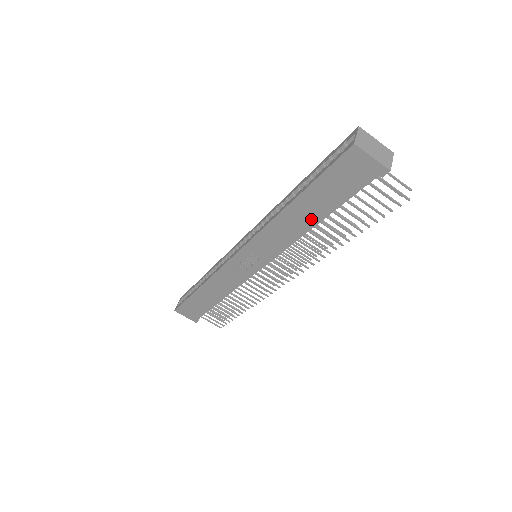
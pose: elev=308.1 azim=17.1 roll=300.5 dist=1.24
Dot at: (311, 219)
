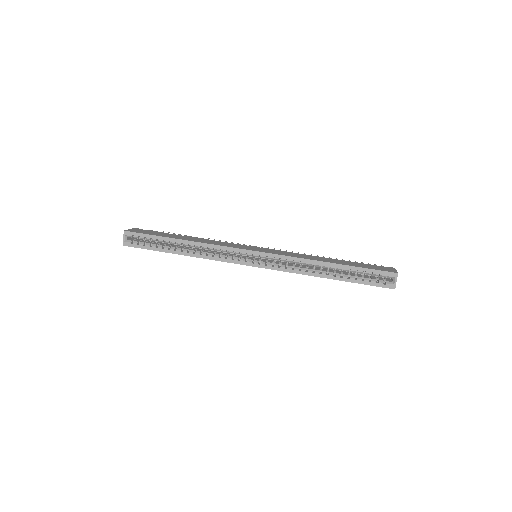
Dot at: occluded
